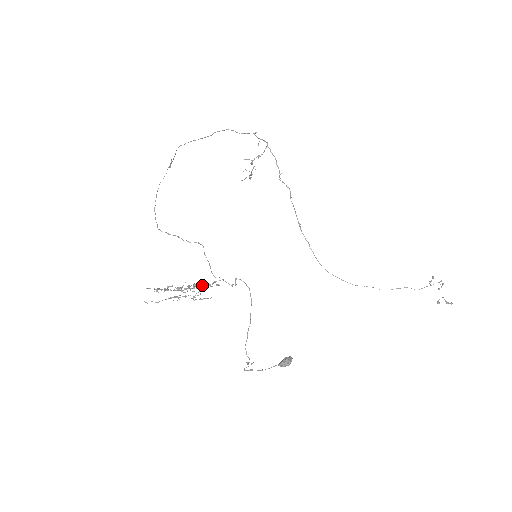
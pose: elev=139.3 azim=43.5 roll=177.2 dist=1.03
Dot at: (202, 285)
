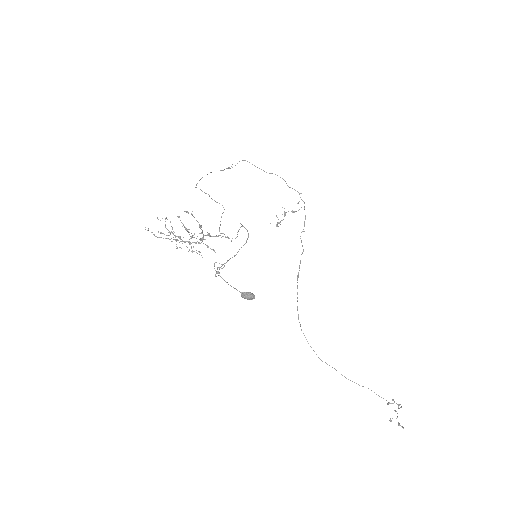
Dot at: (204, 235)
